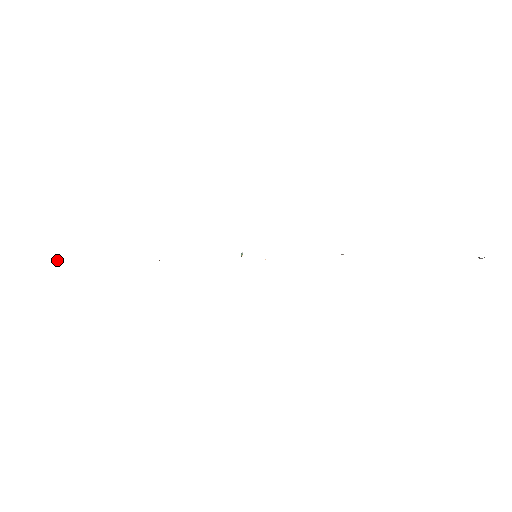
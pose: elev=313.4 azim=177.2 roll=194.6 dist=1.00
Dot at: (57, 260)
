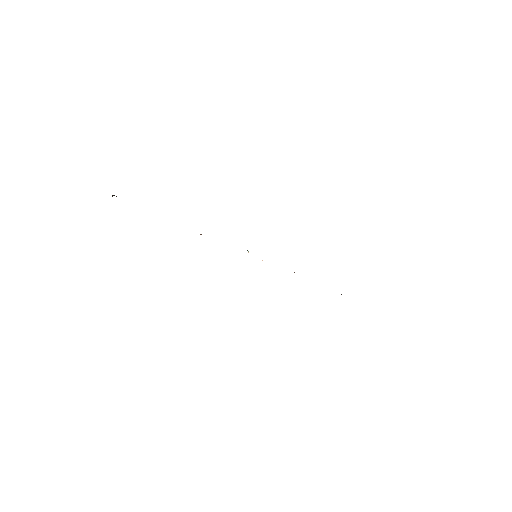
Dot at: (112, 196)
